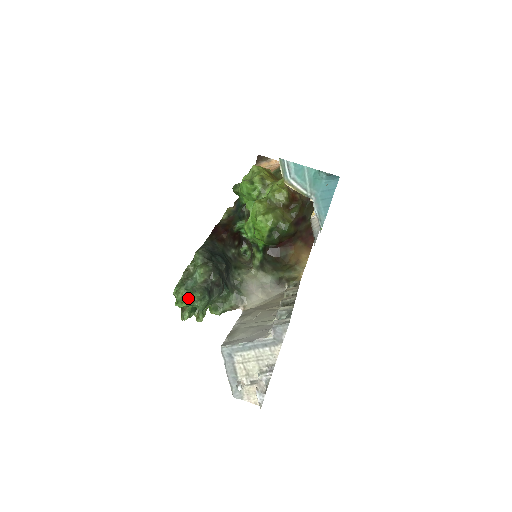
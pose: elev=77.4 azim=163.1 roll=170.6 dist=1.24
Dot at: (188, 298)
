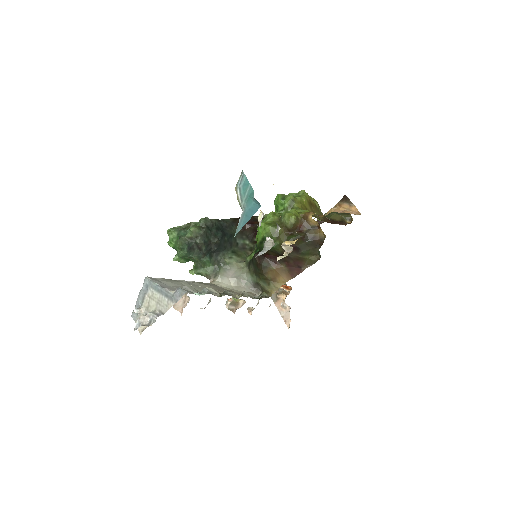
Dot at: (176, 242)
